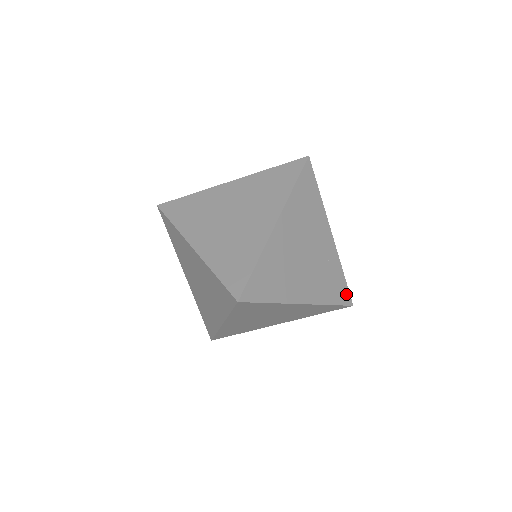
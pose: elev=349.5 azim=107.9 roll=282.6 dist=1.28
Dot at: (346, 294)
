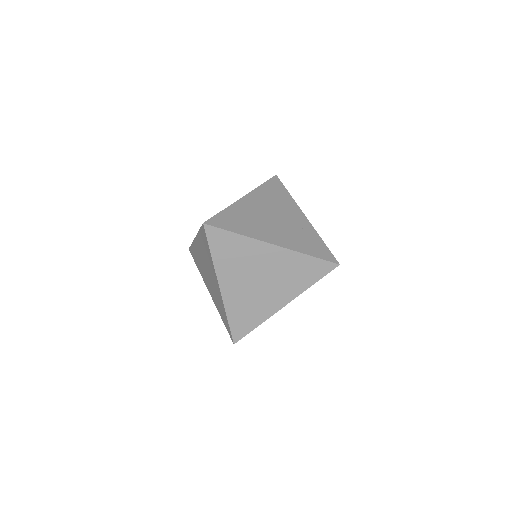
Dot at: (328, 254)
